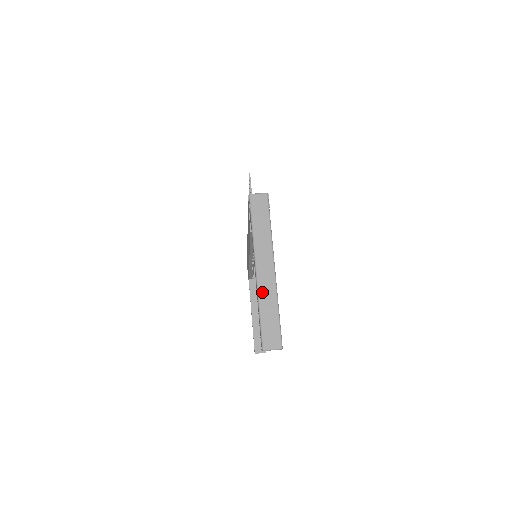
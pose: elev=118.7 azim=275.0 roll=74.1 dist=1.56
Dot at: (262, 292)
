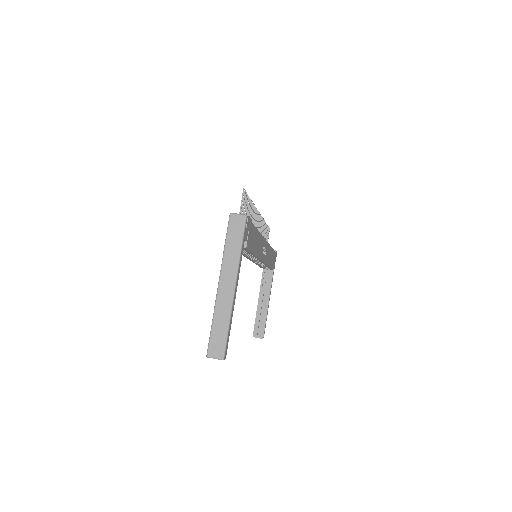
Dot at: (219, 306)
